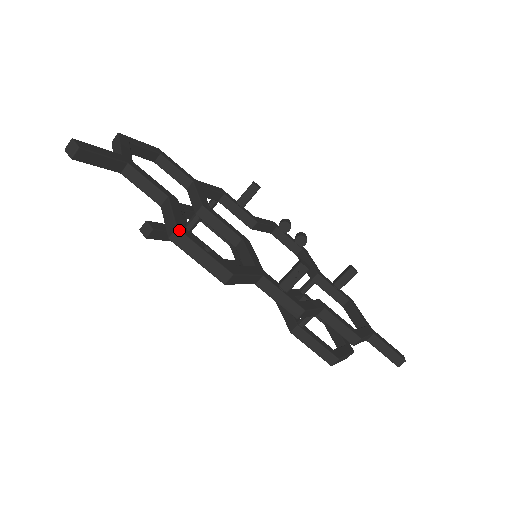
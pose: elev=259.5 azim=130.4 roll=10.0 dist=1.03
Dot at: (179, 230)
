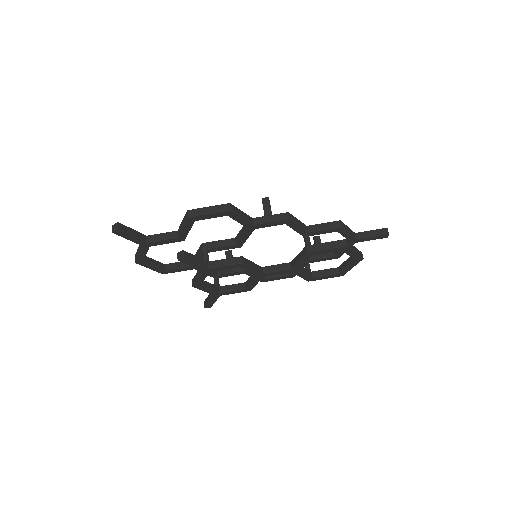
Dot at: (189, 210)
